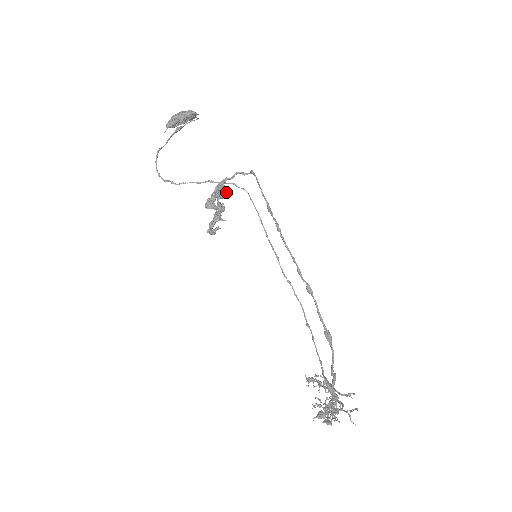
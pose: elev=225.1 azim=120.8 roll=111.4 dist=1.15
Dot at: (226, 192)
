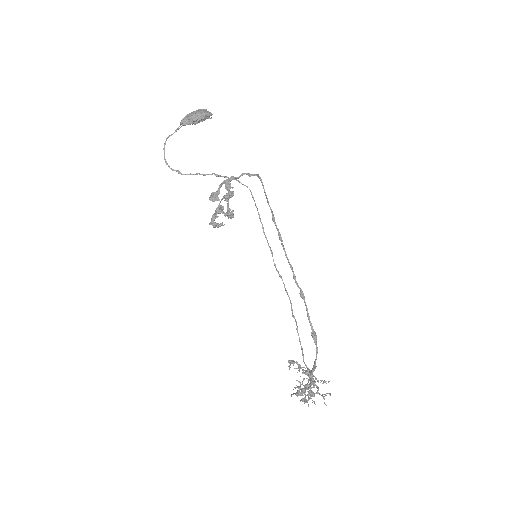
Dot at: occluded
